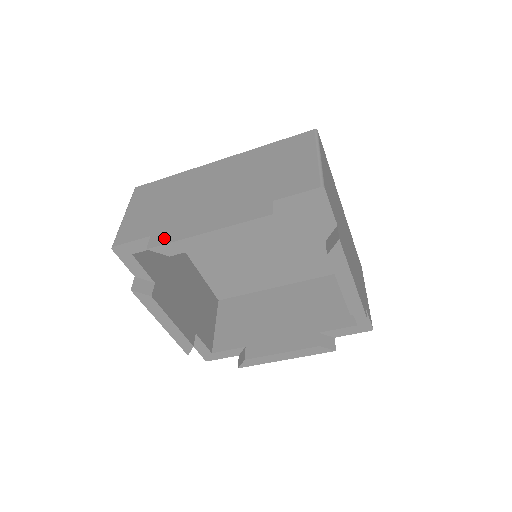
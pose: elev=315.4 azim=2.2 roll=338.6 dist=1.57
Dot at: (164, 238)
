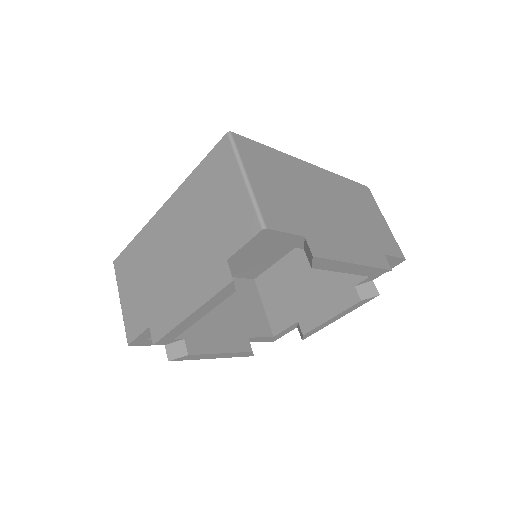
Dot at: (160, 329)
